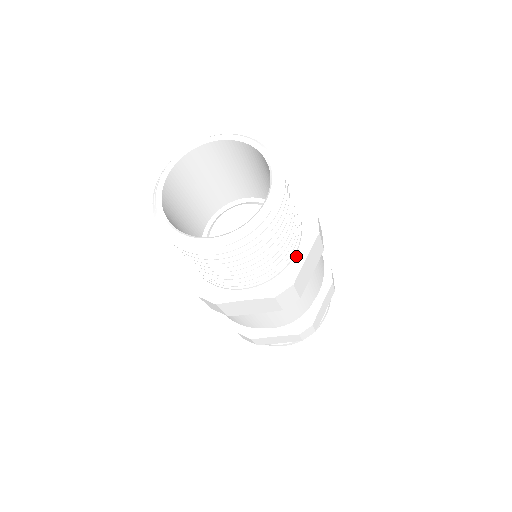
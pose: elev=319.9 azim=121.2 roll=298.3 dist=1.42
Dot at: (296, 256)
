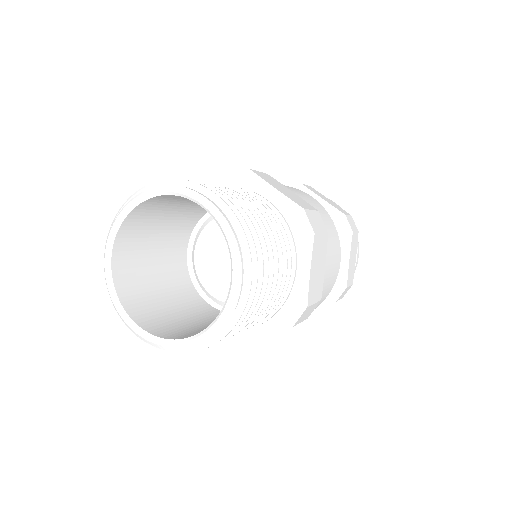
Dot at: (254, 329)
